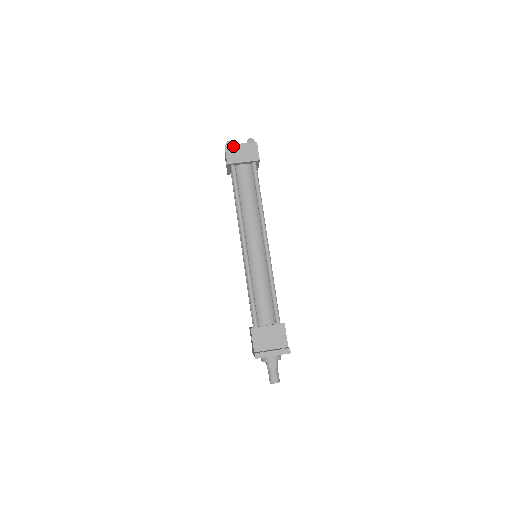
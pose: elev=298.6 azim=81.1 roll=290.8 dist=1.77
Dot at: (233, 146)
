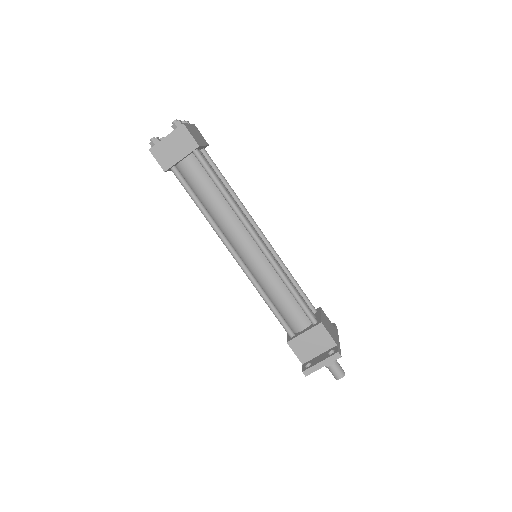
Dot at: (158, 145)
